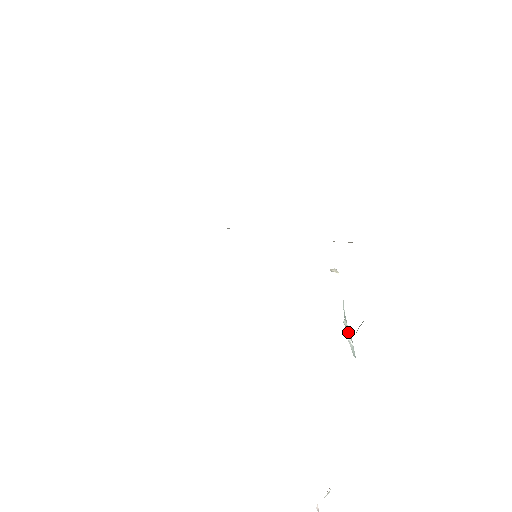
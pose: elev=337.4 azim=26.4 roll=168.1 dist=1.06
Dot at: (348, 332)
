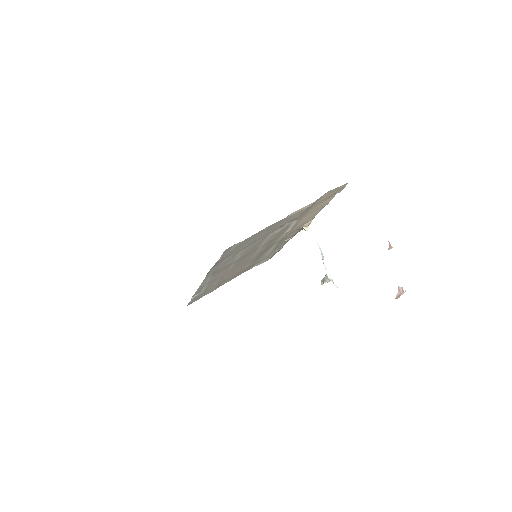
Dot at: (328, 268)
